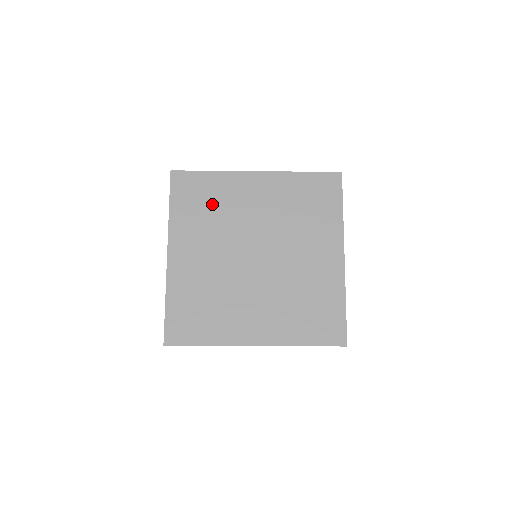
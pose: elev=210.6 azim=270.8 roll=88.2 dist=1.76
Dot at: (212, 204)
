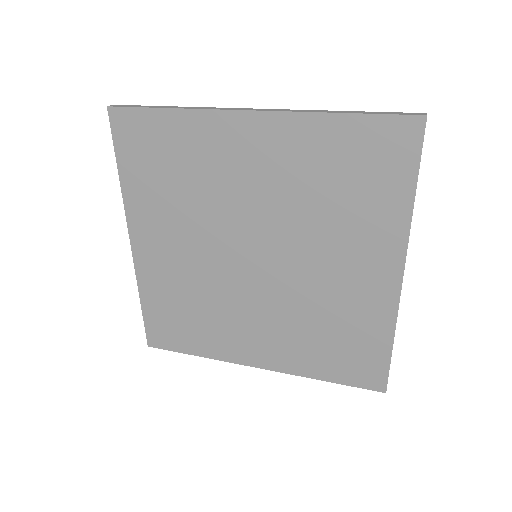
Dot at: (180, 170)
